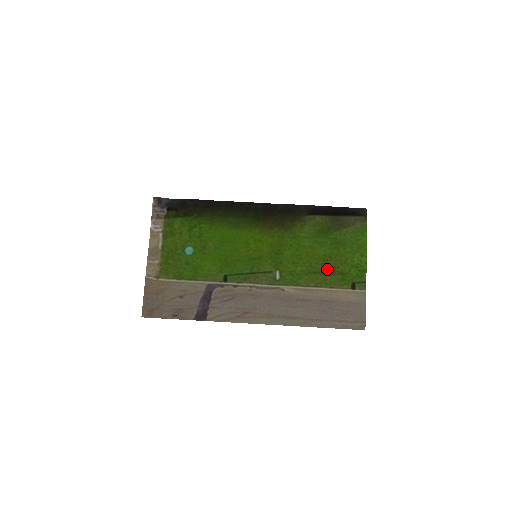
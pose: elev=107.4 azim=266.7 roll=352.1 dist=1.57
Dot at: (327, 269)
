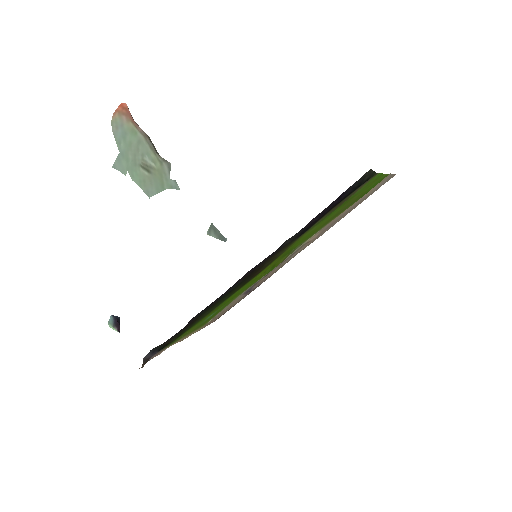
Dot at: occluded
